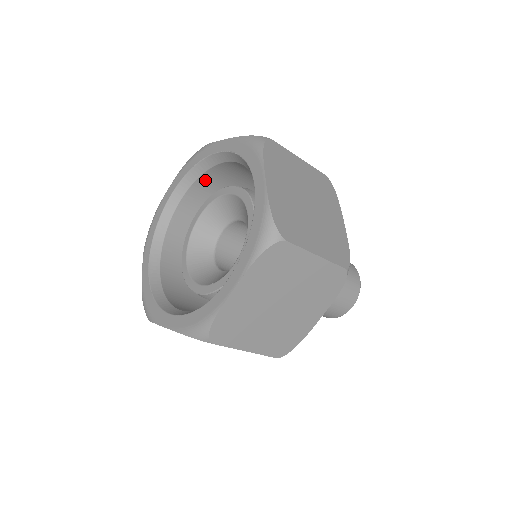
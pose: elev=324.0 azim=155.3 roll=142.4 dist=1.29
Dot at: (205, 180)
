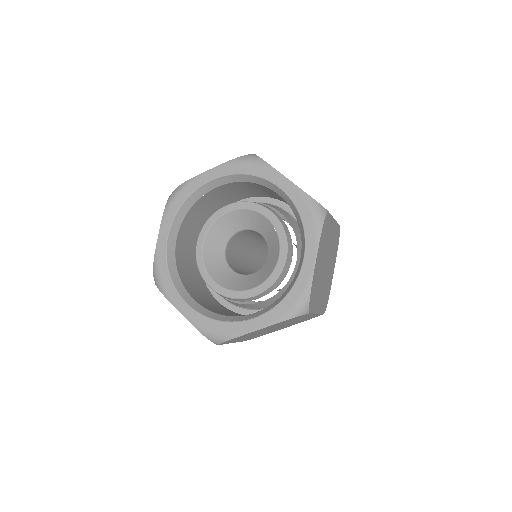
Dot at: (246, 183)
